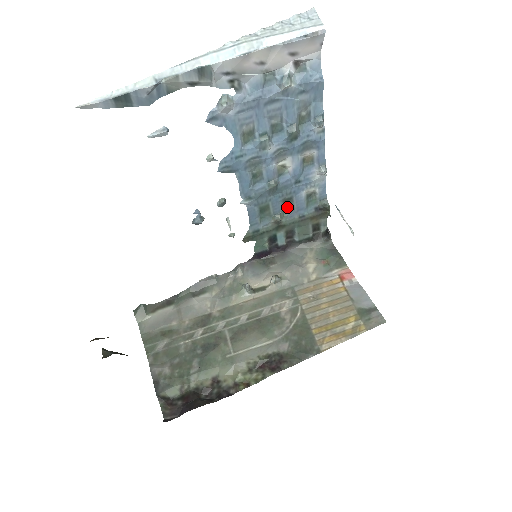
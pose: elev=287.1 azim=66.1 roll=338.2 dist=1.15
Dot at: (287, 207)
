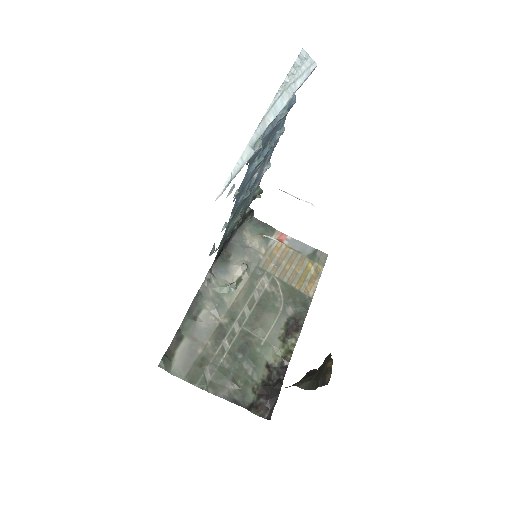
Dot at: occluded
